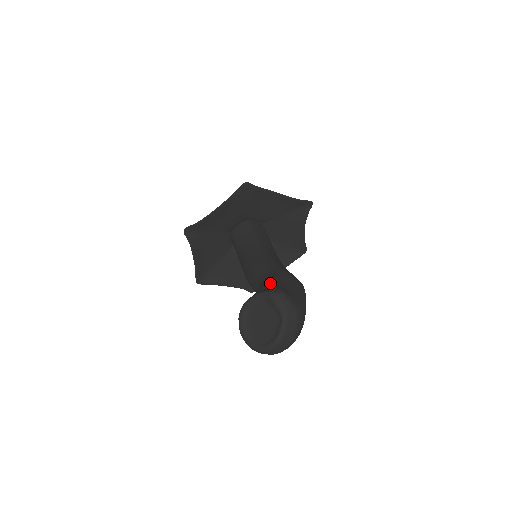
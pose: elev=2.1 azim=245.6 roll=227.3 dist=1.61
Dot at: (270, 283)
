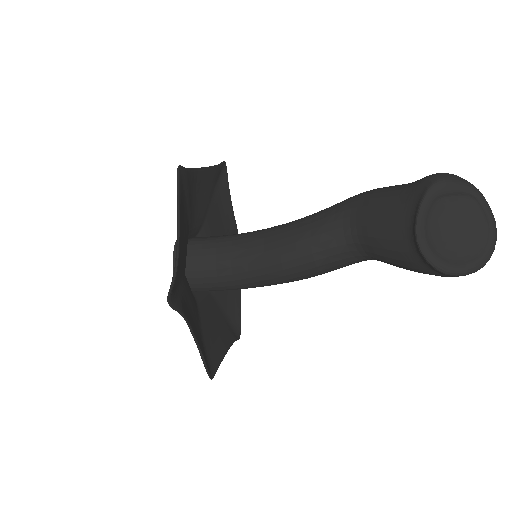
Dot at: (392, 198)
